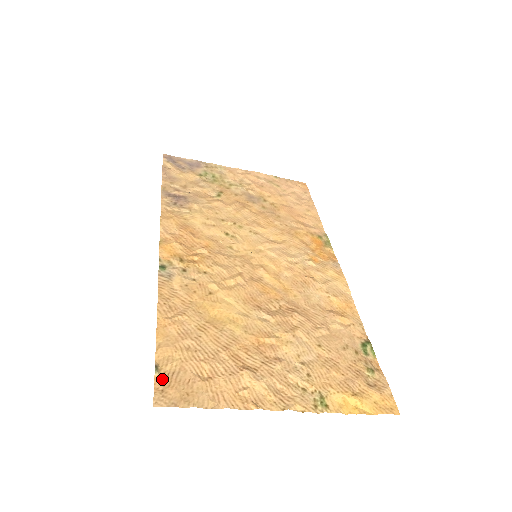
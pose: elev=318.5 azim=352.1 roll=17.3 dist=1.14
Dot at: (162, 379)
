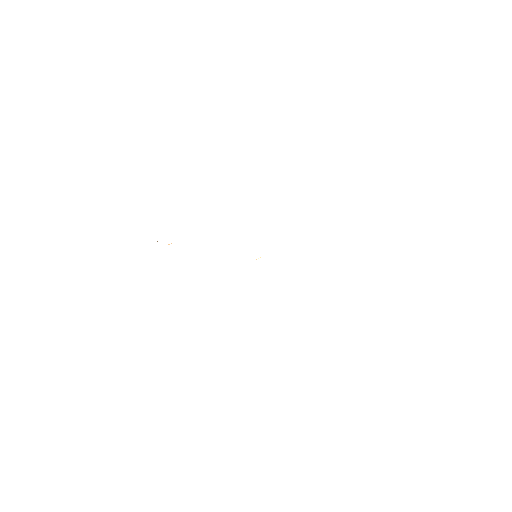
Dot at: occluded
